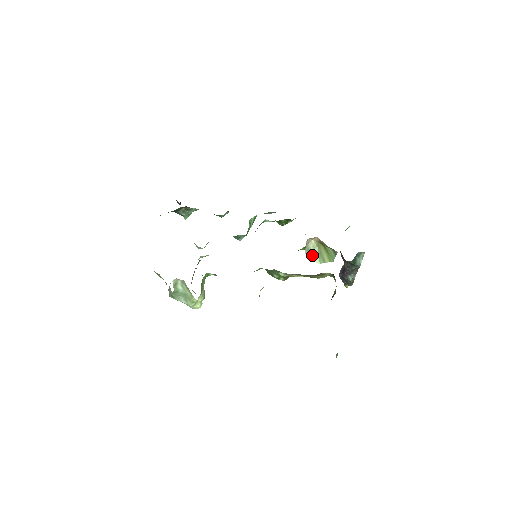
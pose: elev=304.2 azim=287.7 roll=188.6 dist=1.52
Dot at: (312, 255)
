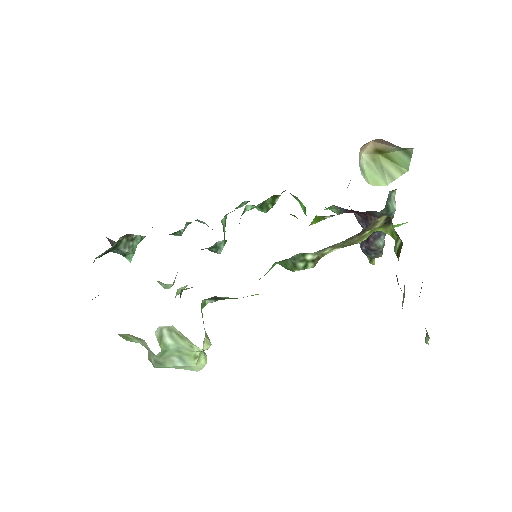
Dot at: (370, 177)
